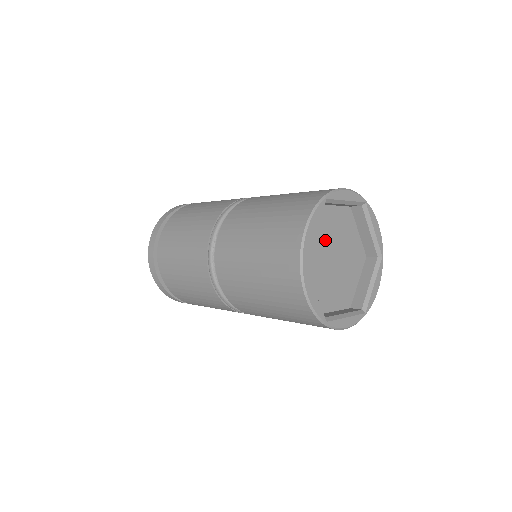
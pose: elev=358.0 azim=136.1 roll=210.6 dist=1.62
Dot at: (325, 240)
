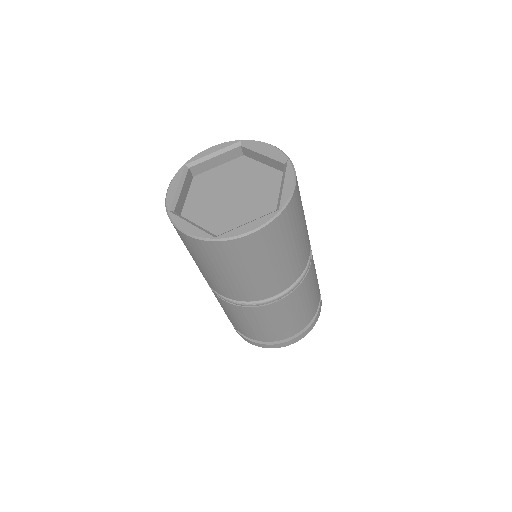
Dot at: (217, 190)
